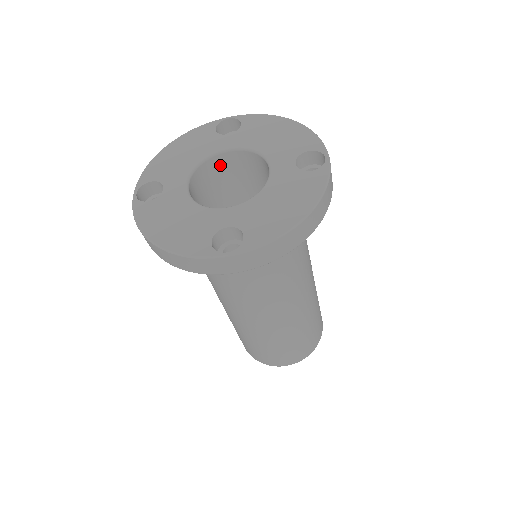
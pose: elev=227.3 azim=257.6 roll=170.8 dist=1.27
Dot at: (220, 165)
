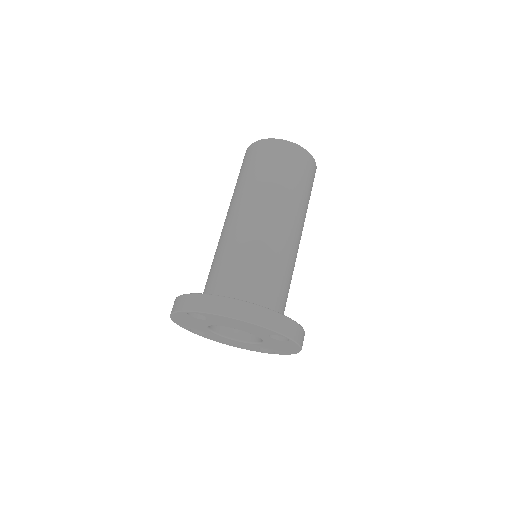
Dot at: occluded
